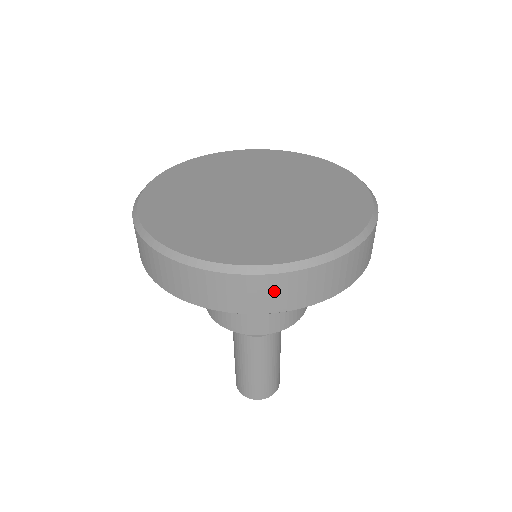
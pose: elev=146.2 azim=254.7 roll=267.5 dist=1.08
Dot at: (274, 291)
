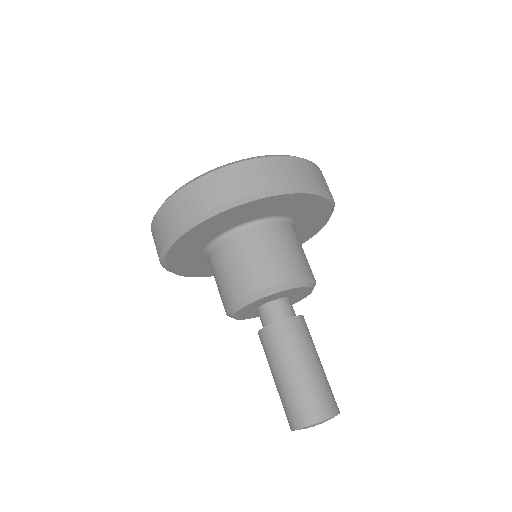
Dot at: (316, 173)
